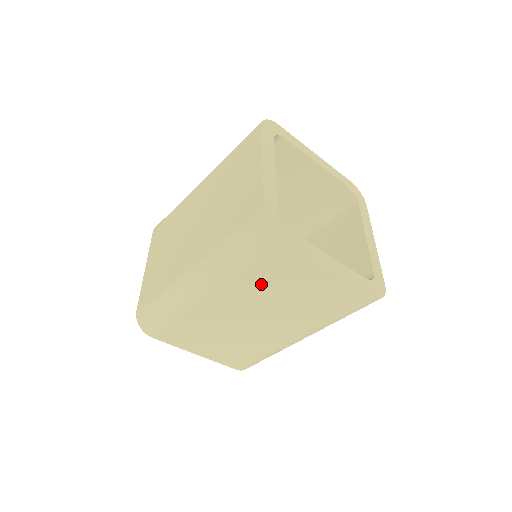
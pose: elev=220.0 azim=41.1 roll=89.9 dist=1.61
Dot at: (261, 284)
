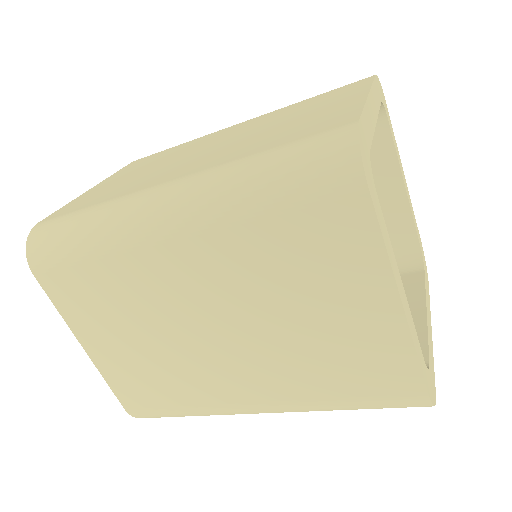
Dot at: occluded
